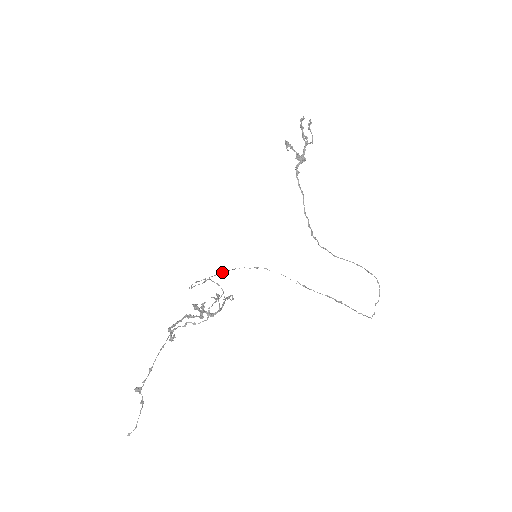
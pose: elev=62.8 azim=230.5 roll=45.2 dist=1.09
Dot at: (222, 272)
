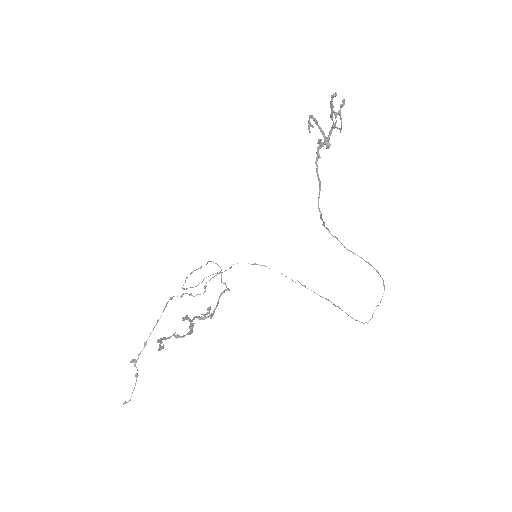
Dot at: occluded
